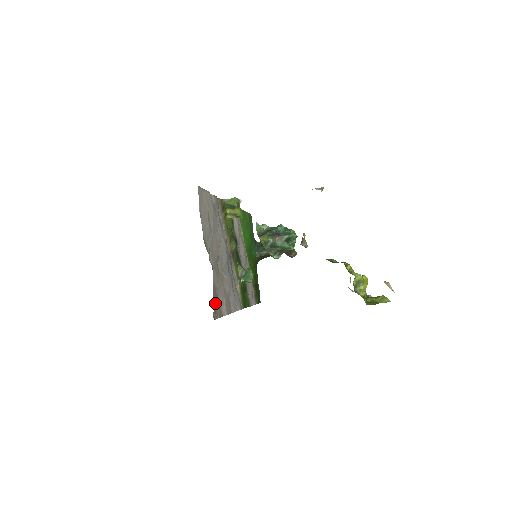
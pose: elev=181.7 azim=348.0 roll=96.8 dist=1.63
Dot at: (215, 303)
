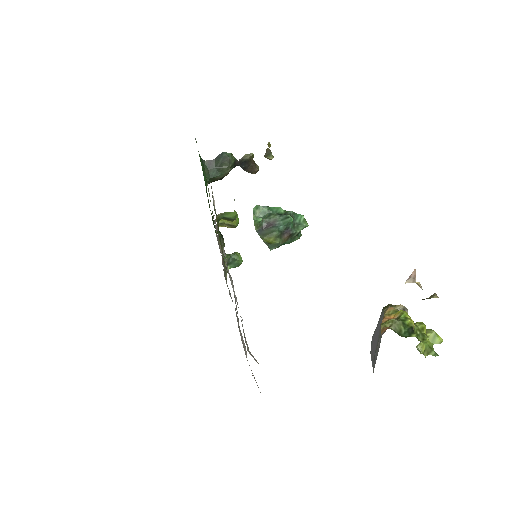
Dot at: (255, 380)
